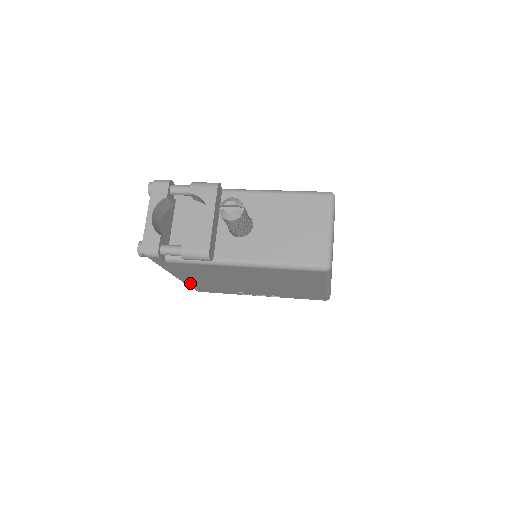
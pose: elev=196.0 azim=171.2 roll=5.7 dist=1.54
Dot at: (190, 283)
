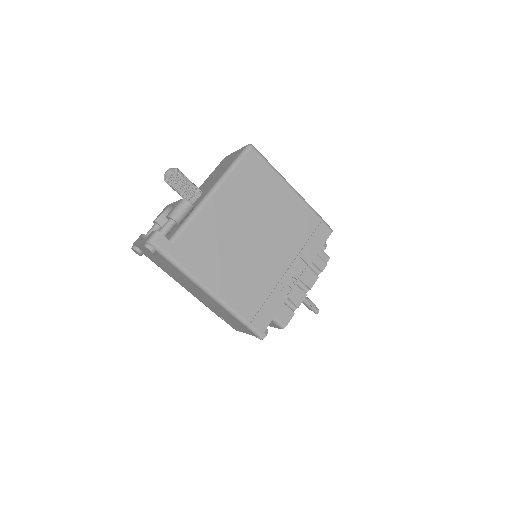
Dot at: (232, 302)
